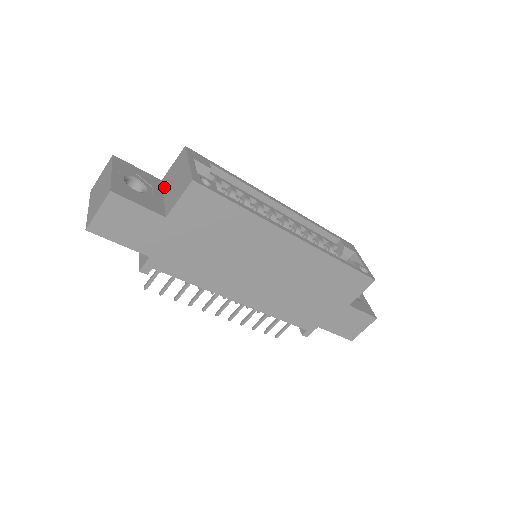
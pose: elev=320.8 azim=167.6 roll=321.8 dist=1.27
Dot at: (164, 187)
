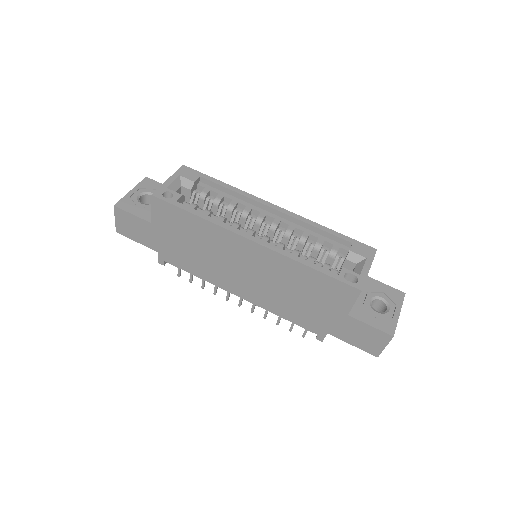
Dot at: occluded
